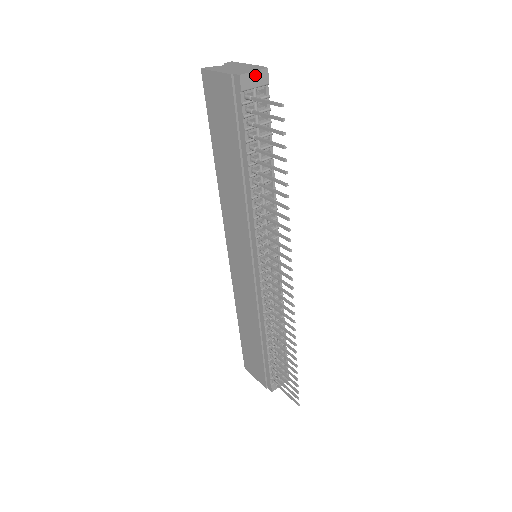
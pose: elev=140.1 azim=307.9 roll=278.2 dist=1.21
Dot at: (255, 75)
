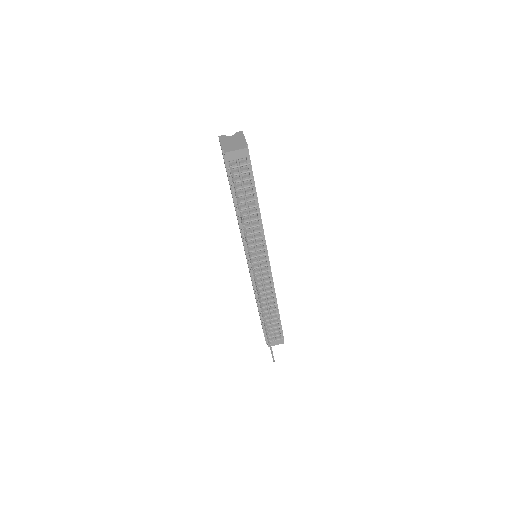
Dot at: (237, 152)
